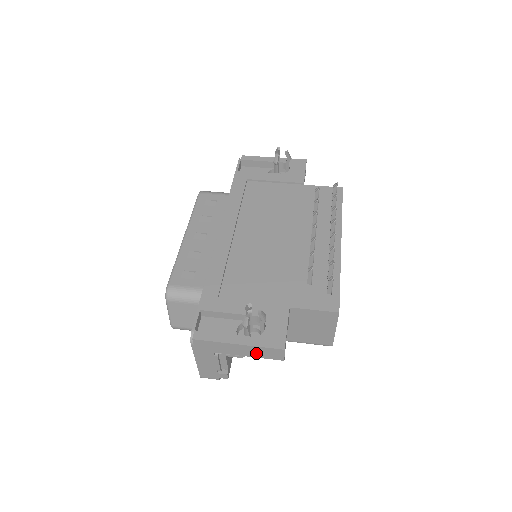
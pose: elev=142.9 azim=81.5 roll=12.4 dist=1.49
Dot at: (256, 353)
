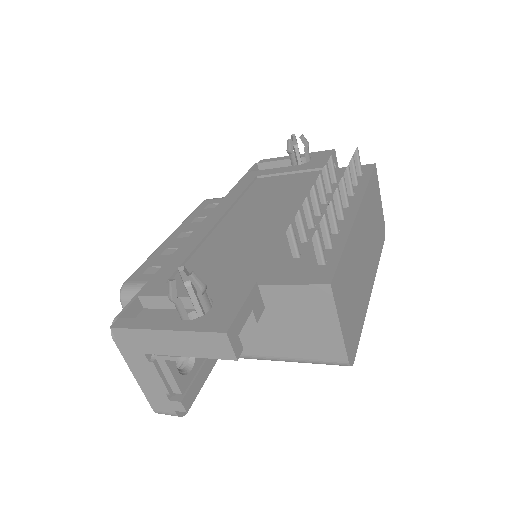
Dot at: (194, 347)
